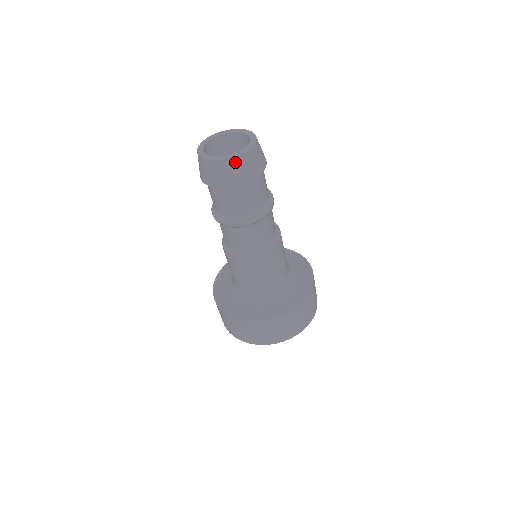
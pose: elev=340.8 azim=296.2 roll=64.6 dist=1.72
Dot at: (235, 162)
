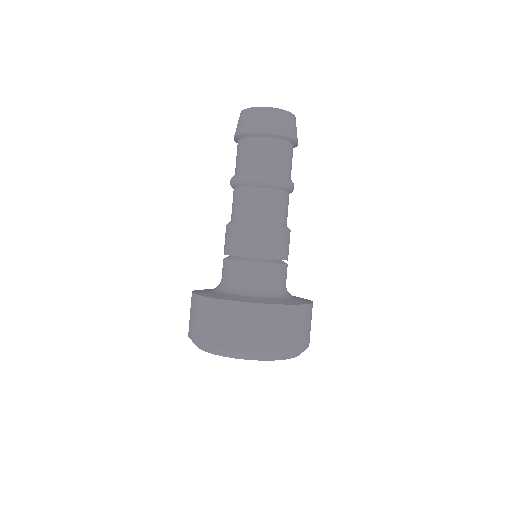
Dot at: (289, 116)
